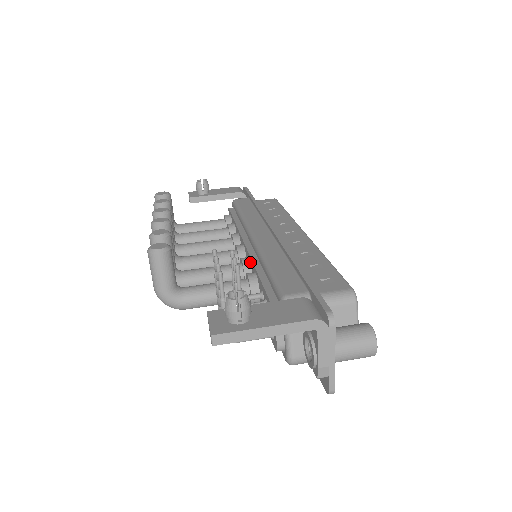
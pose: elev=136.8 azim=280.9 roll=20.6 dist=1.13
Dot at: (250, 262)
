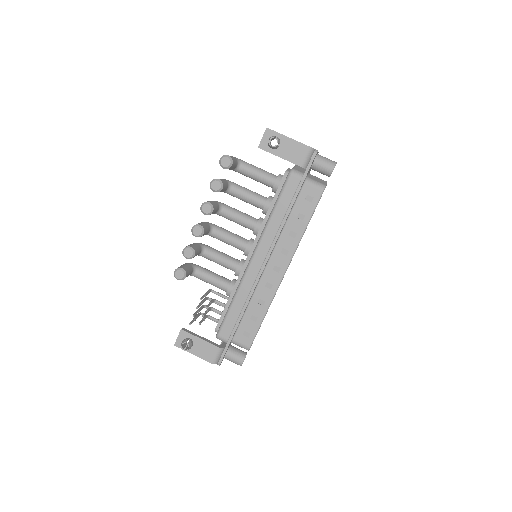
Dot at: (239, 274)
